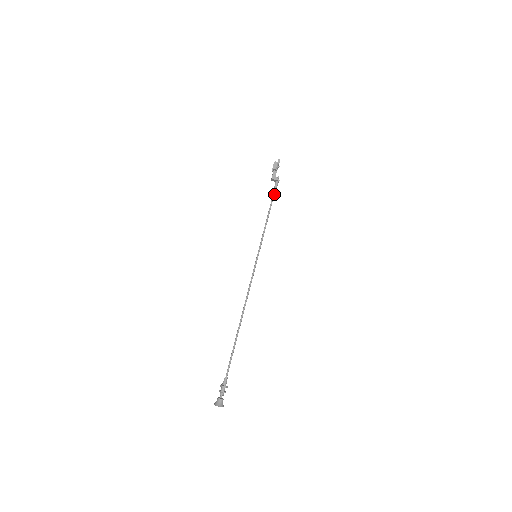
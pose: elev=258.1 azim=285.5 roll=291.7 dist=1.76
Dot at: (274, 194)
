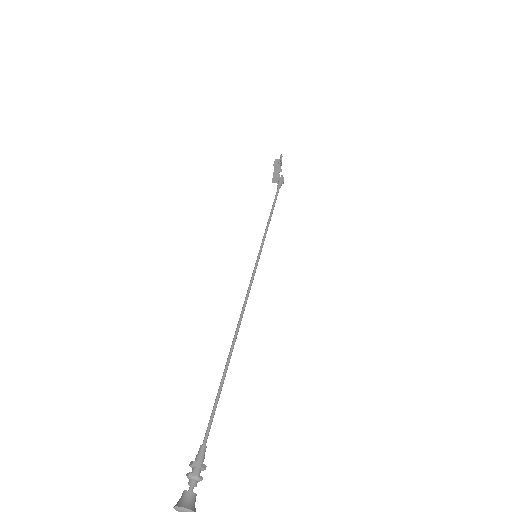
Dot at: (278, 192)
